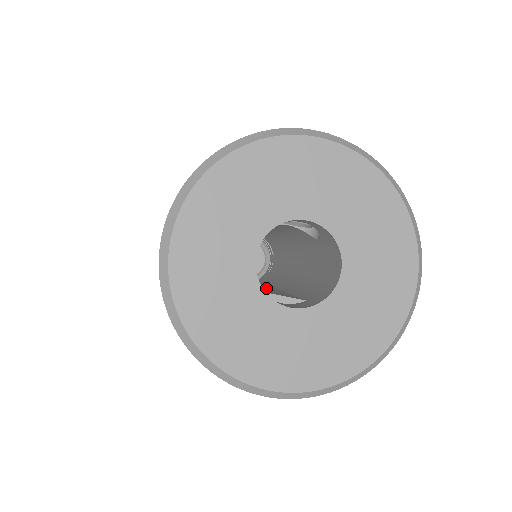
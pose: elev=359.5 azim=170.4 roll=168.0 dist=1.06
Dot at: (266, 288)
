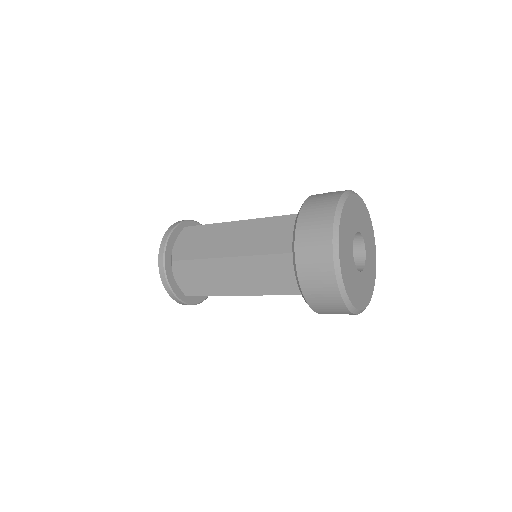
Dot at: occluded
